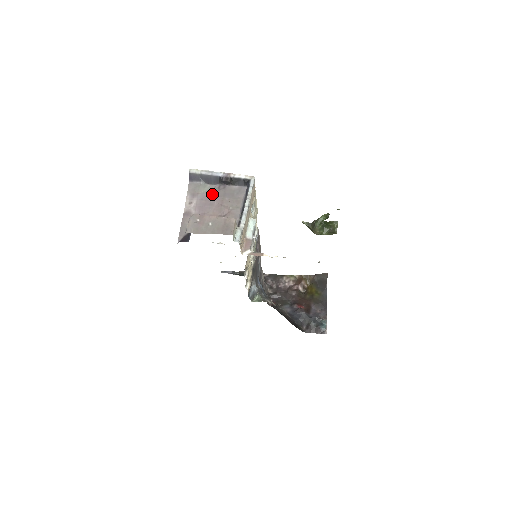
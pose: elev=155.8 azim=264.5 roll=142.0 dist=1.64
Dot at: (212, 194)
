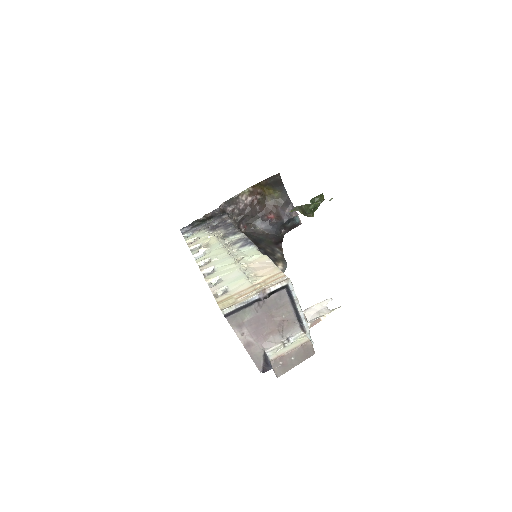
Dot at: (257, 315)
